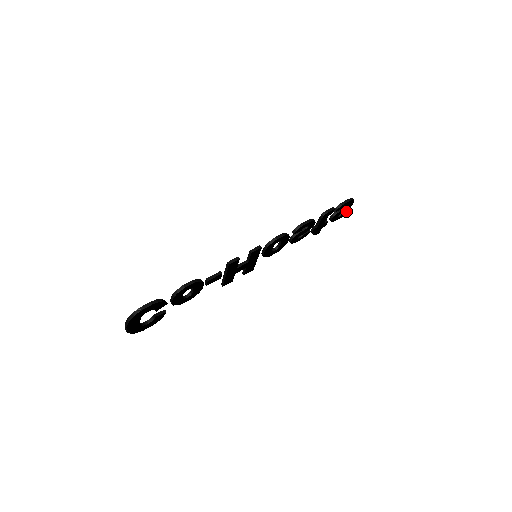
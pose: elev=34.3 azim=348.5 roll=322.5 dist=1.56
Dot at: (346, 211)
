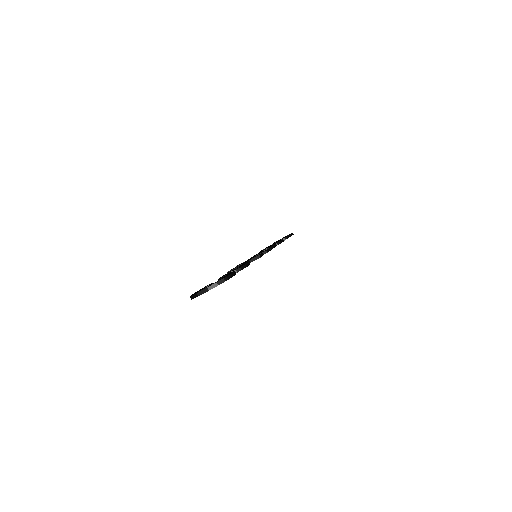
Dot at: occluded
